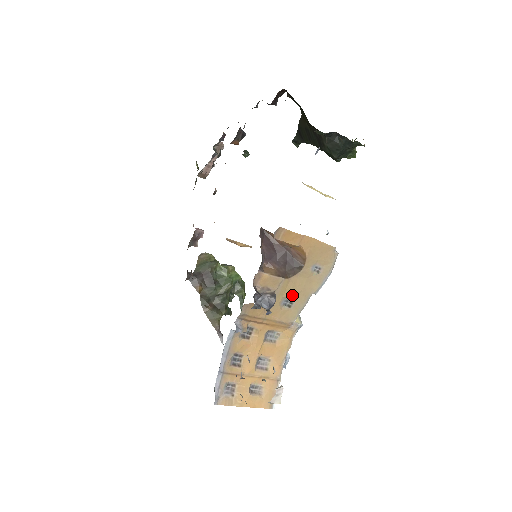
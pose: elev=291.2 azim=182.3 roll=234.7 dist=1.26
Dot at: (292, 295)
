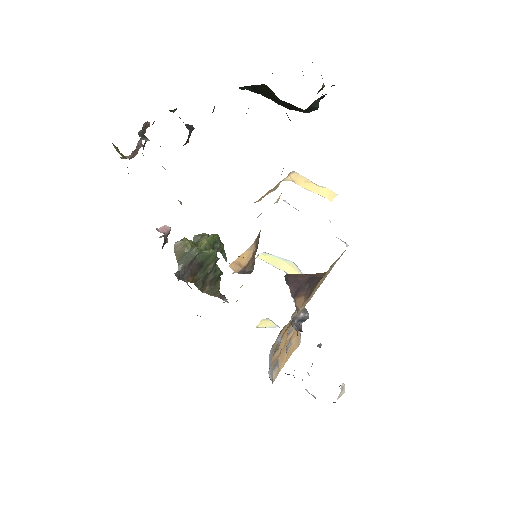
Dot at: (313, 292)
